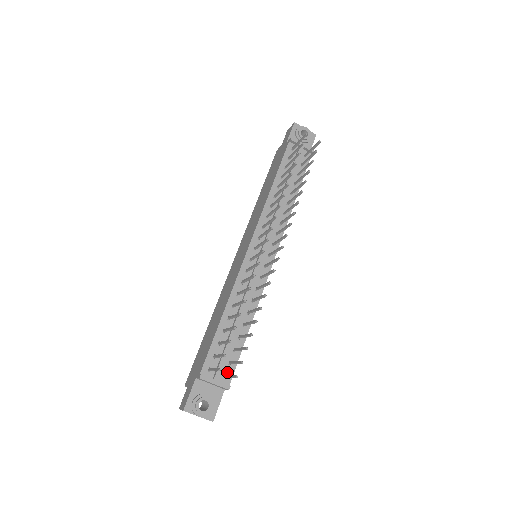
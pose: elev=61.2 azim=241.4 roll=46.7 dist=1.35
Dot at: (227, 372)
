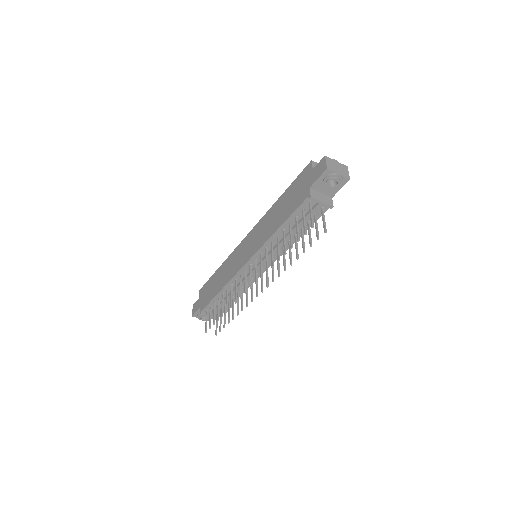
Dot at: (219, 313)
